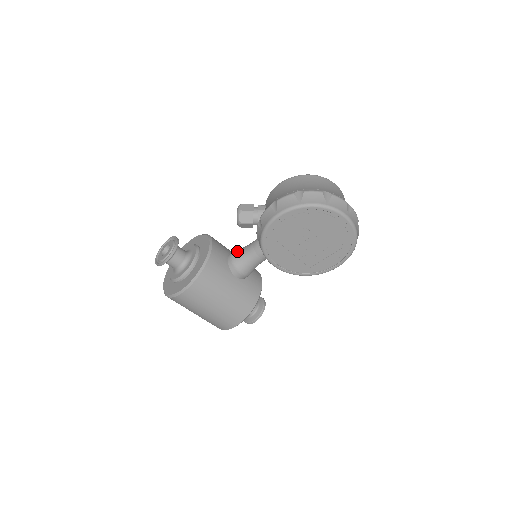
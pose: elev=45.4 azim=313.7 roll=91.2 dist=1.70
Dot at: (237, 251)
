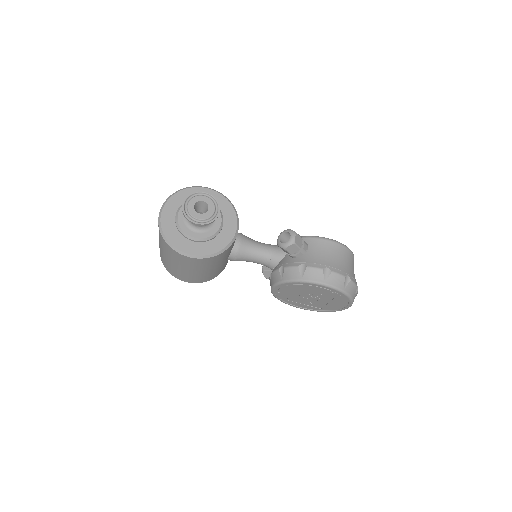
Dot at: (247, 242)
